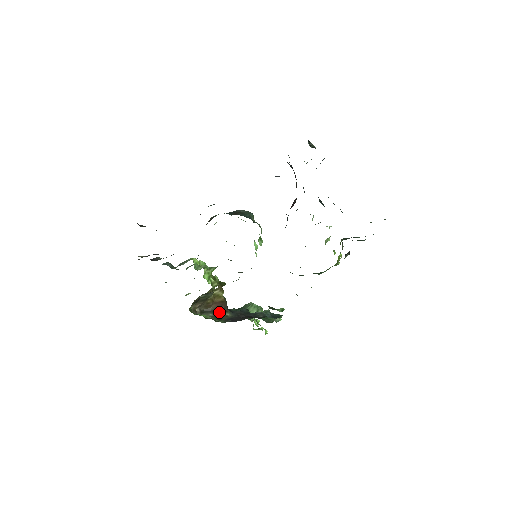
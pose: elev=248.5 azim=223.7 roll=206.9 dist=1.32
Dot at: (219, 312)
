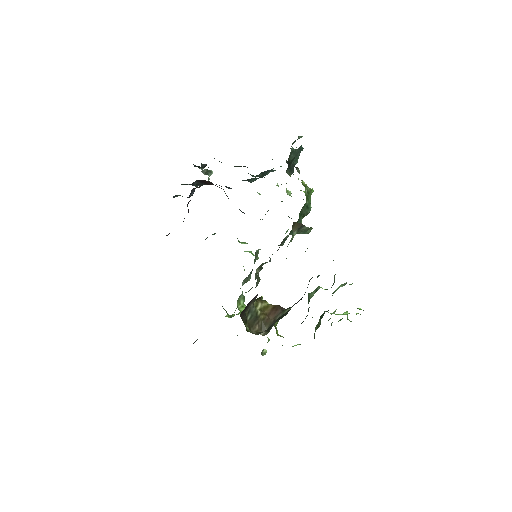
Dot at: (281, 316)
